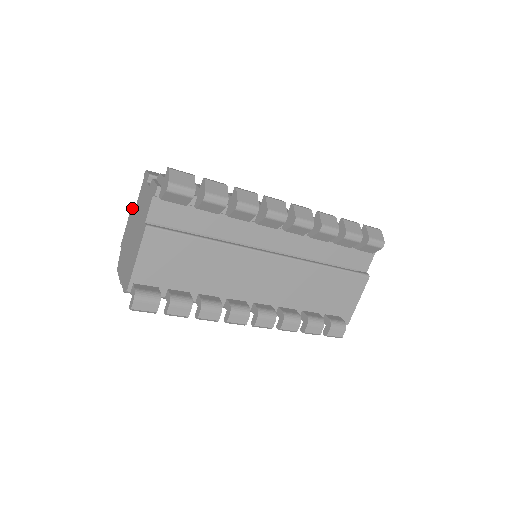
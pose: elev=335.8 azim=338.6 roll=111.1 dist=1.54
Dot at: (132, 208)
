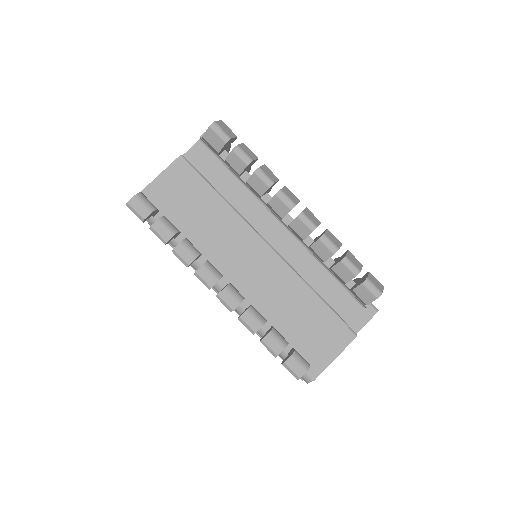
Dot at: occluded
